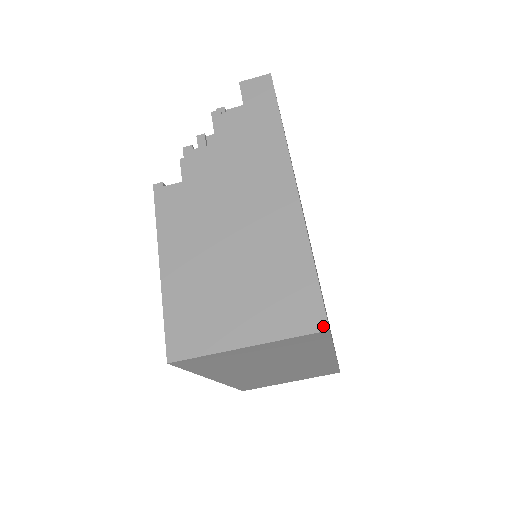
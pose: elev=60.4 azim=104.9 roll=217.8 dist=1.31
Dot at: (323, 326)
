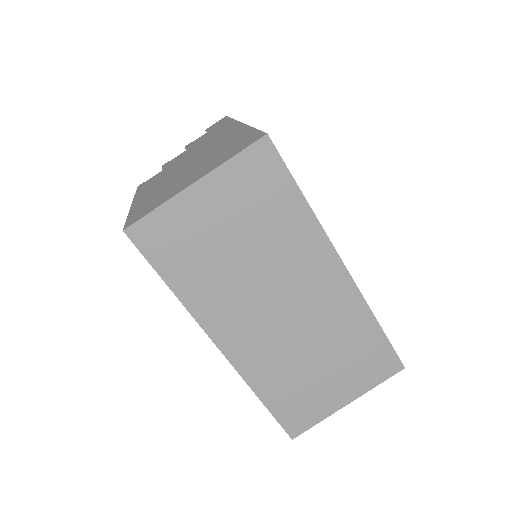
Dot at: (261, 136)
